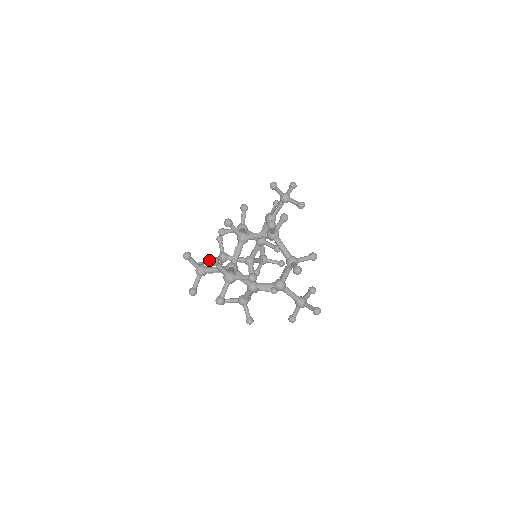
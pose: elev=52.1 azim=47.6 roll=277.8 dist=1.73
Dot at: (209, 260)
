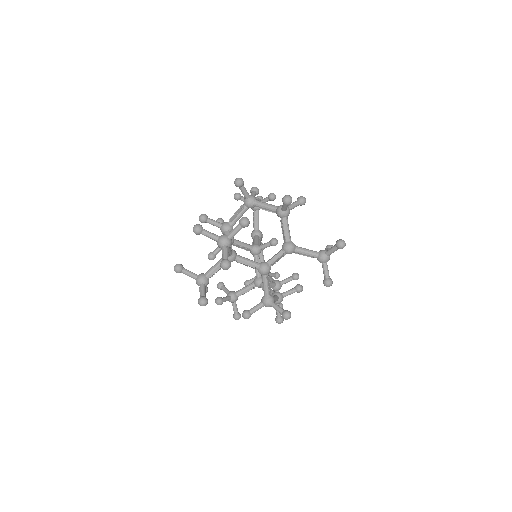
Dot at: (216, 298)
